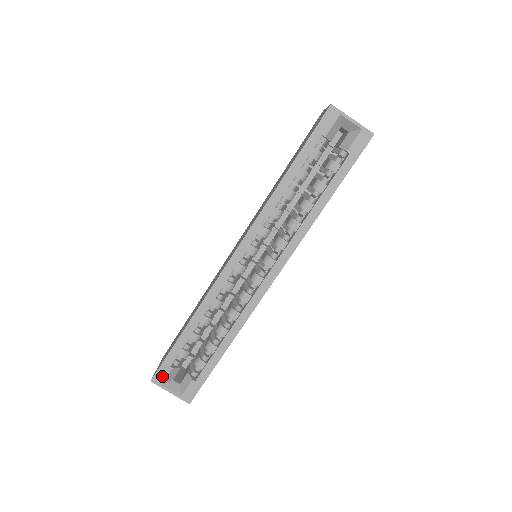
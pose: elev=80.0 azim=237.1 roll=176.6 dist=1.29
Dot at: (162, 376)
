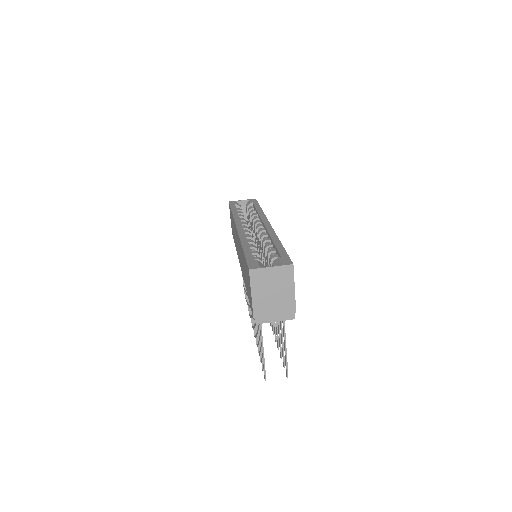
Dot at: (254, 265)
